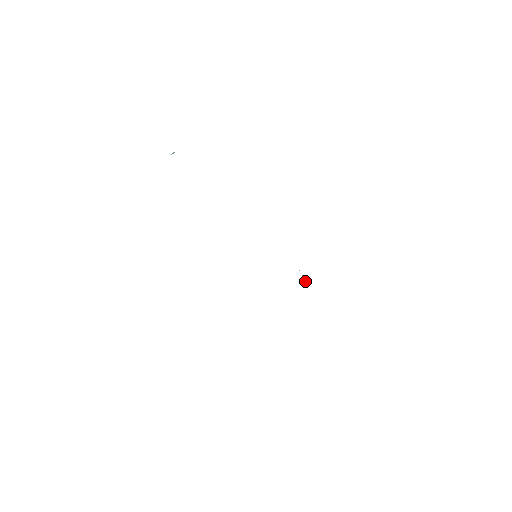
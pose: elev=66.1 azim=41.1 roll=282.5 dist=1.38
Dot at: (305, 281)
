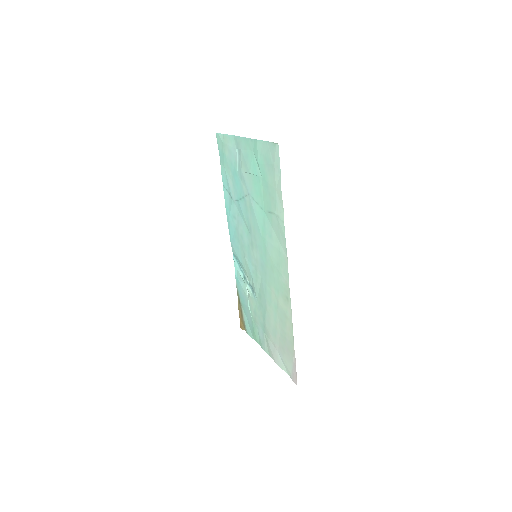
Dot at: (248, 297)
